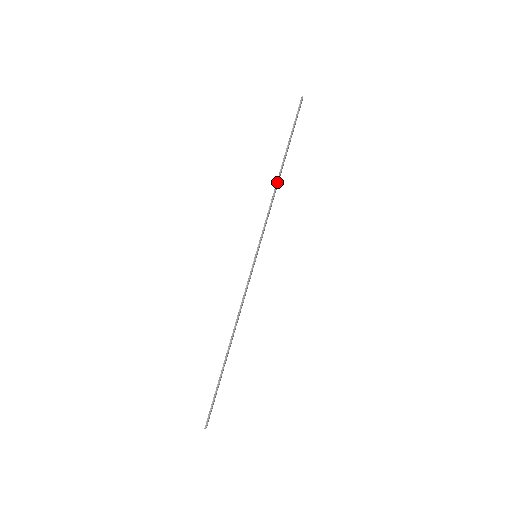
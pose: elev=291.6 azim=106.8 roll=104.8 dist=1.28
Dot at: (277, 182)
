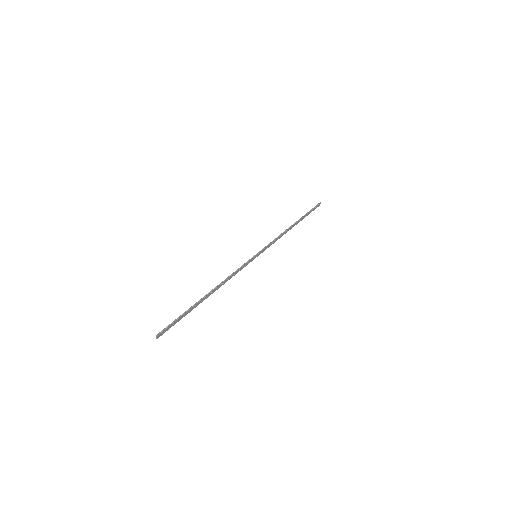
Dot at: (288, 228)
